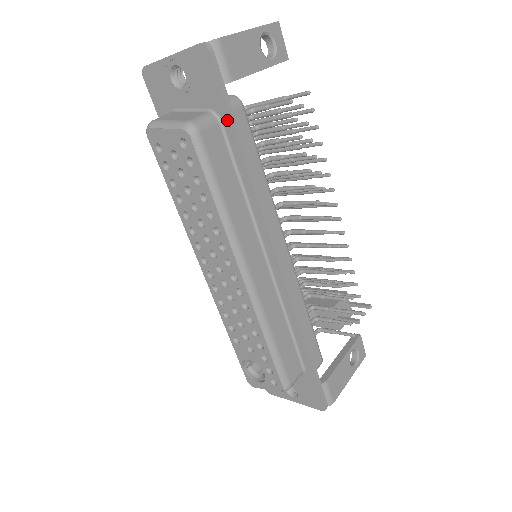
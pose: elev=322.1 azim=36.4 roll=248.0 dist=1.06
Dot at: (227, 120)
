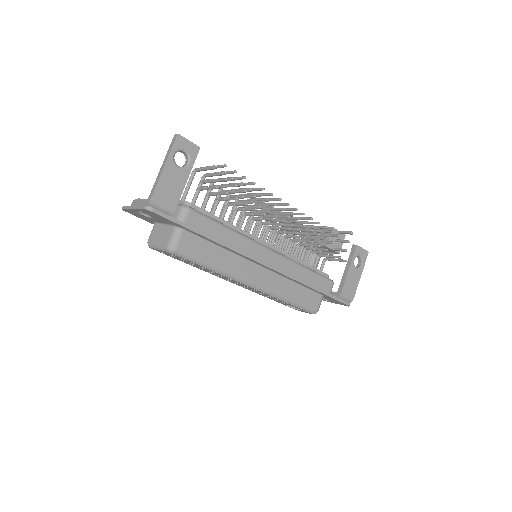
Dot at: (187, 229)
